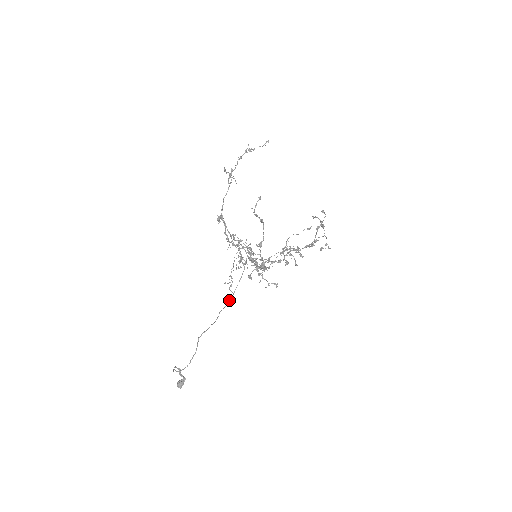
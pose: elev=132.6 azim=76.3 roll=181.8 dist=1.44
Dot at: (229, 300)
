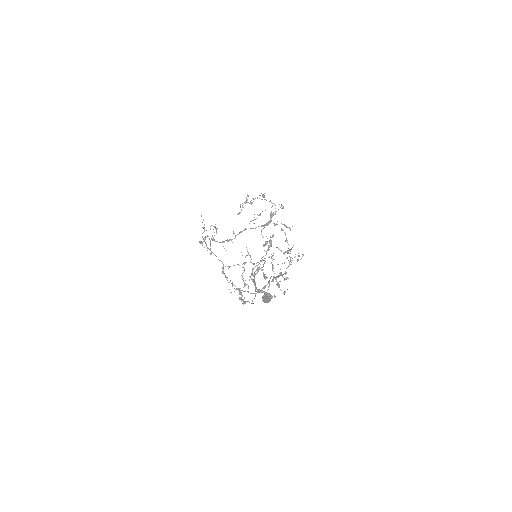
Dot at: (253, 303)
